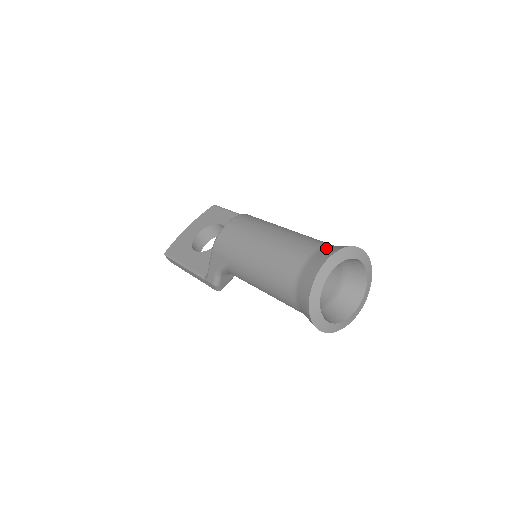
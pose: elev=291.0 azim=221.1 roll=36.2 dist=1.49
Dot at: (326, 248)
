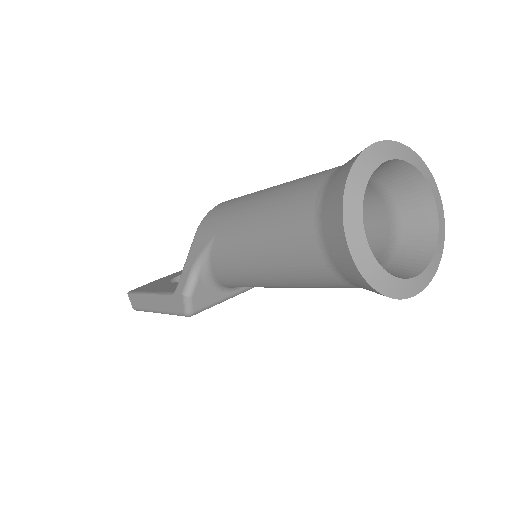
Dot at: occluded
